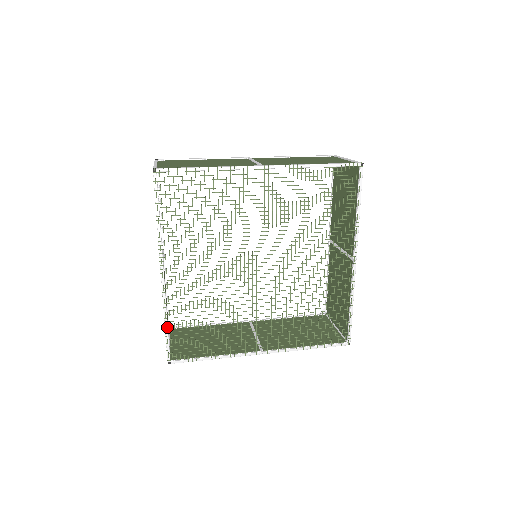
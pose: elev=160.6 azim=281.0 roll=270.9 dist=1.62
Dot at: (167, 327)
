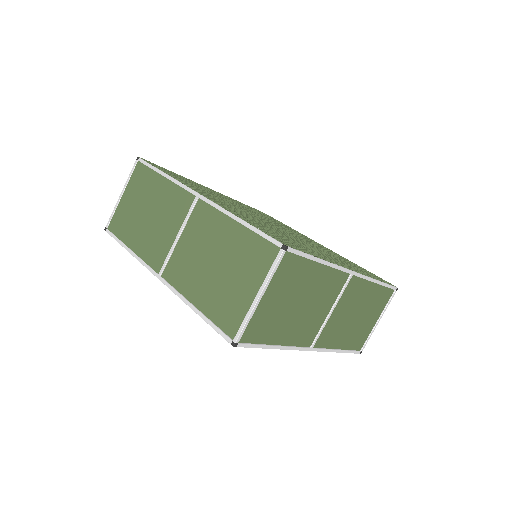
Dot at: (246, 222)
